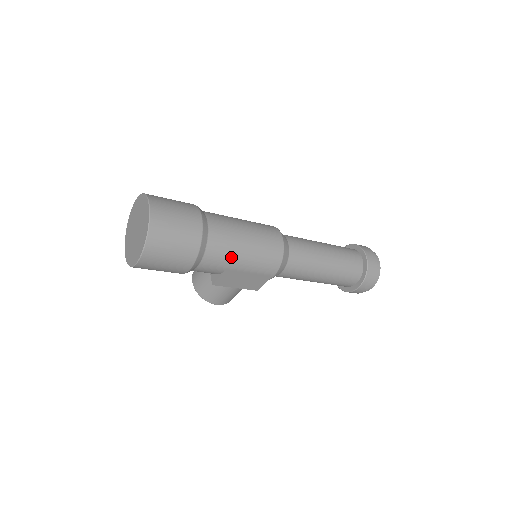
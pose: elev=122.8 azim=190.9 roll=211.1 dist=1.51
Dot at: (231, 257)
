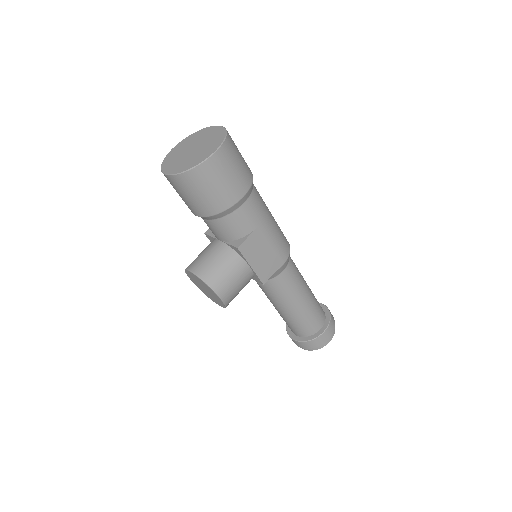
Dot at: (265, 213)
